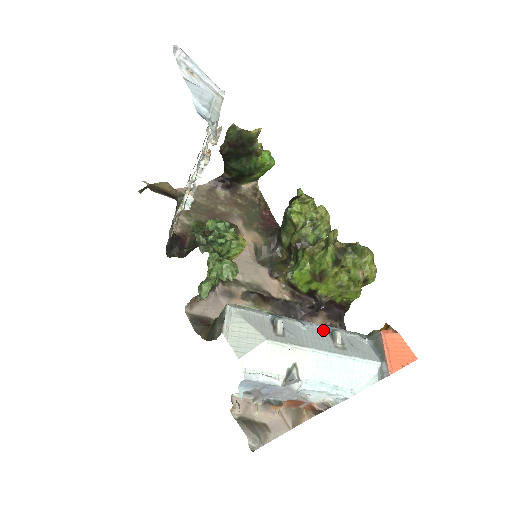
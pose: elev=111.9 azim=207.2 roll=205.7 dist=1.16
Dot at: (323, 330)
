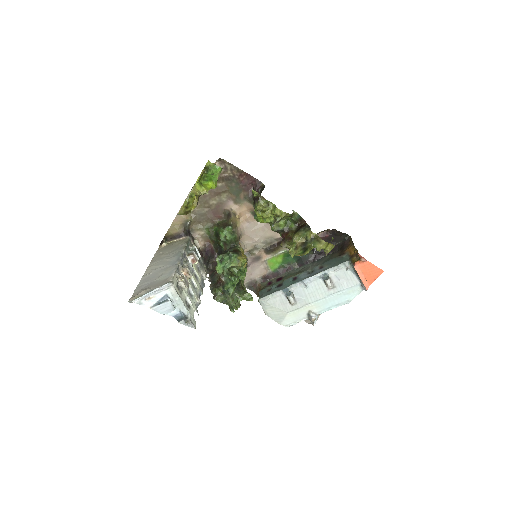
Dot at: (318, 280)
